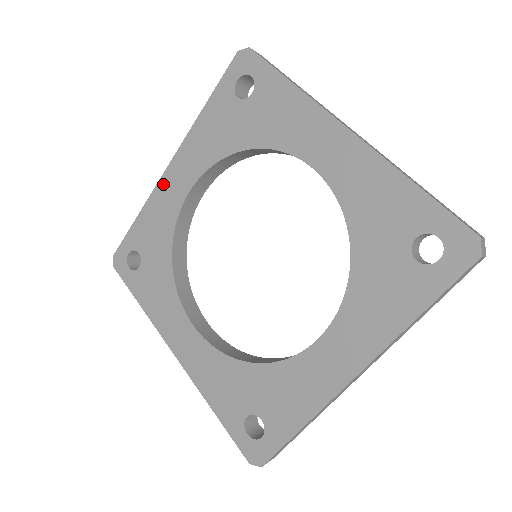
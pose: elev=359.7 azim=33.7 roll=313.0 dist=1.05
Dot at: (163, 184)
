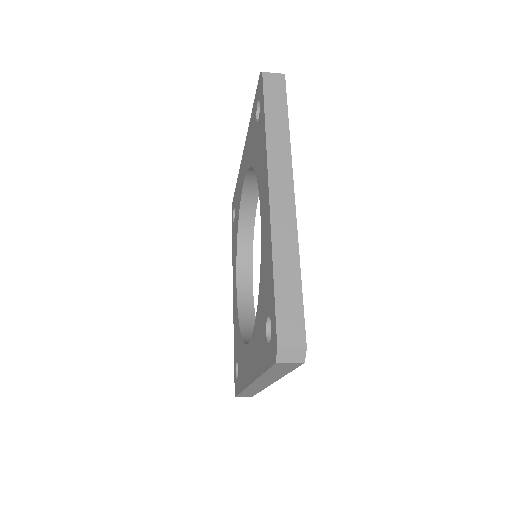
Dot at: (241, 166)
